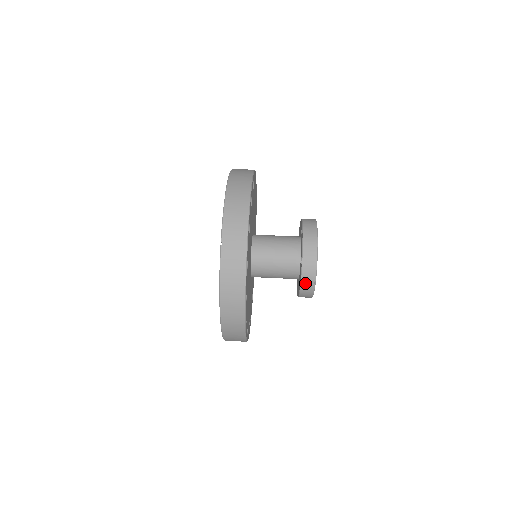
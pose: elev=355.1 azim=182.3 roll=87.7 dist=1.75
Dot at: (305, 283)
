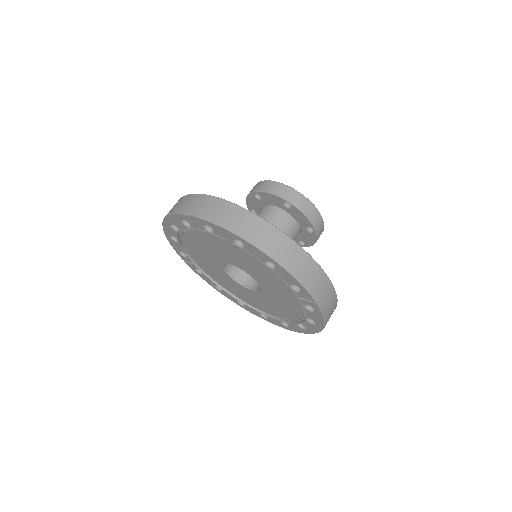
Dot at: occluded
